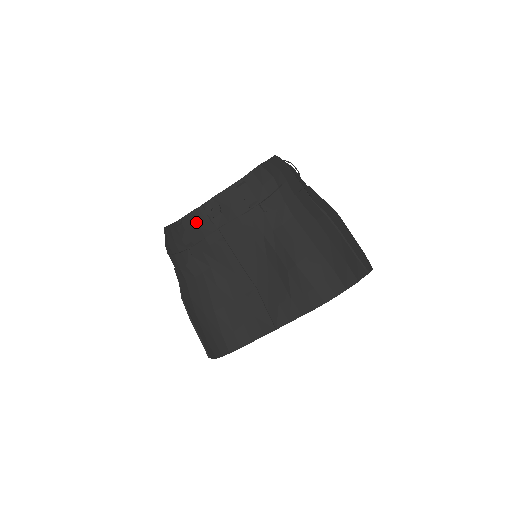
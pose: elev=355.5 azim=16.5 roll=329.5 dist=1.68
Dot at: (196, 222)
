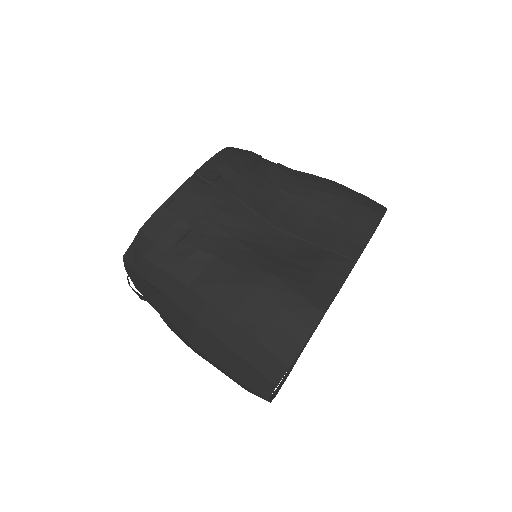
Dot at: (194, 191)
